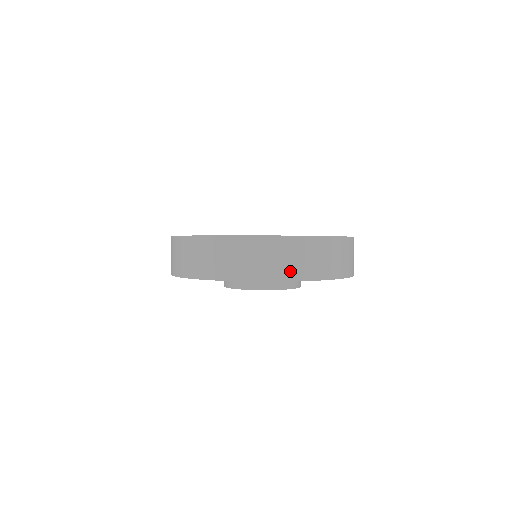
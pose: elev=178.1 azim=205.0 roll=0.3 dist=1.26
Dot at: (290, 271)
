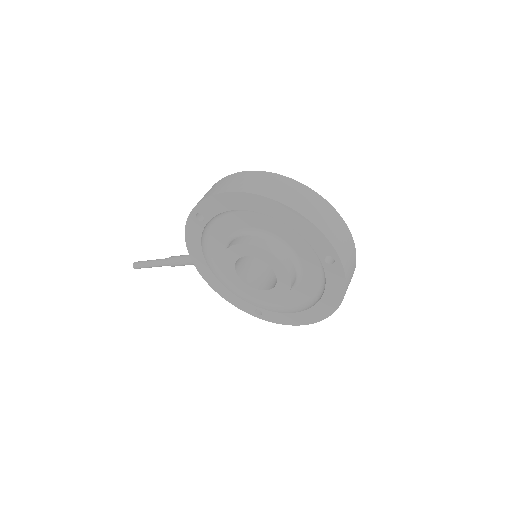
Dot at: (334, 238)
